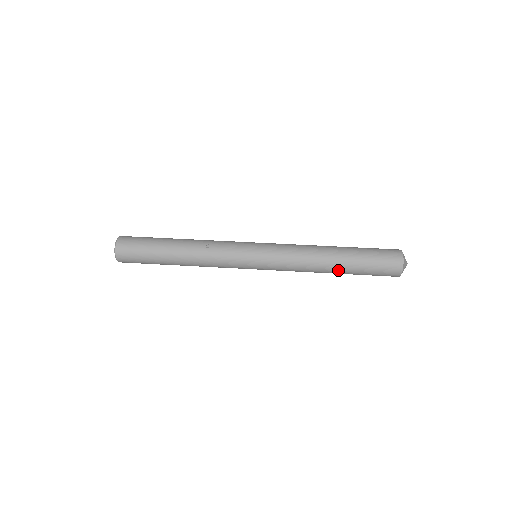
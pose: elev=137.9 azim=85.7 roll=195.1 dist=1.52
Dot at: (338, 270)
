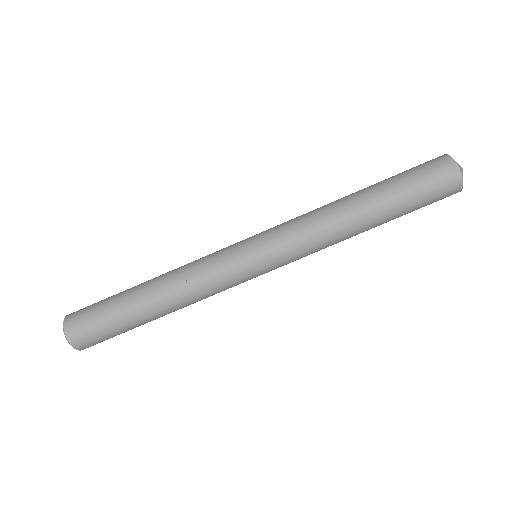
Dot at: (375, 225)
